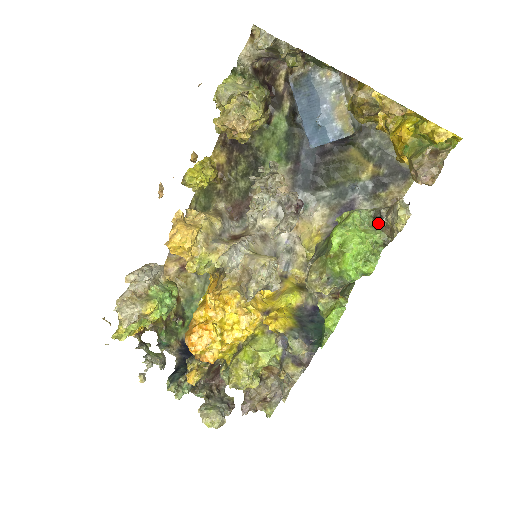
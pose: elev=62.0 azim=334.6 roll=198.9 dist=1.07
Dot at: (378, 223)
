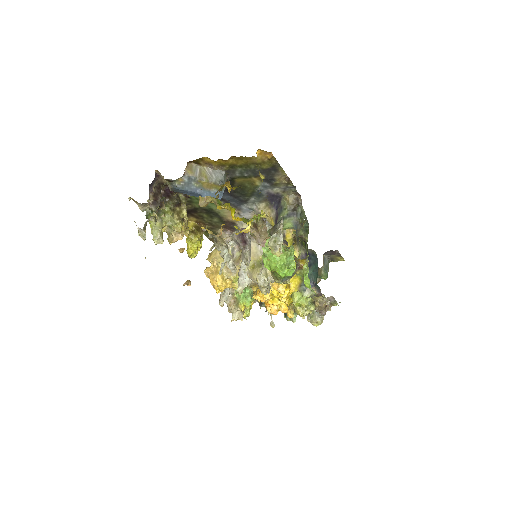
Dot at: occluded
